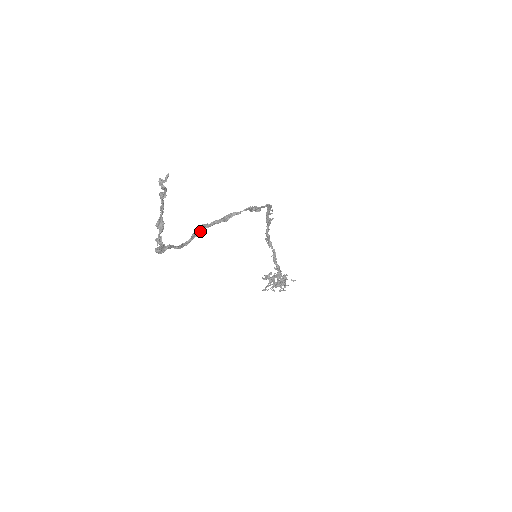
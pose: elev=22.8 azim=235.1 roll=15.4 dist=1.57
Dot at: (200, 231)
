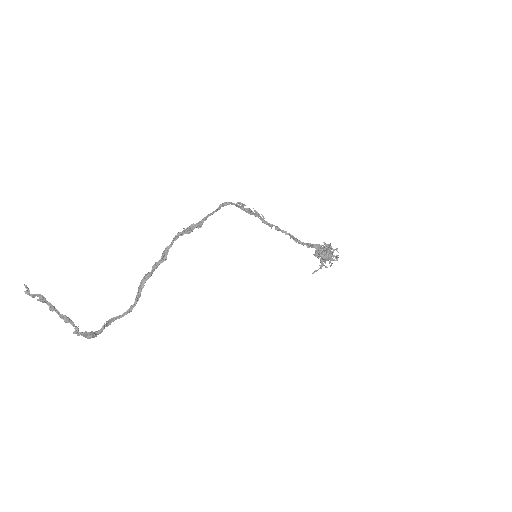
Dot at: (142, 285)
